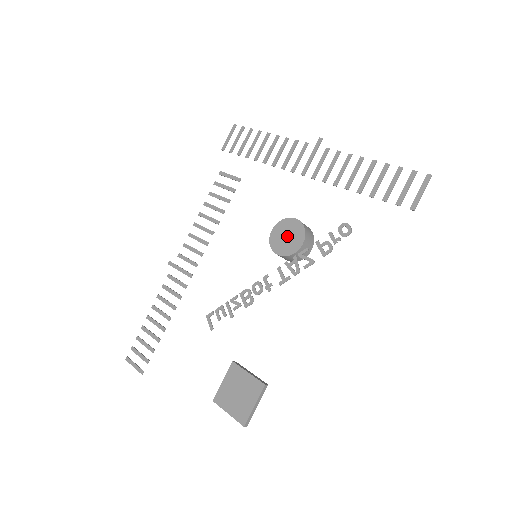
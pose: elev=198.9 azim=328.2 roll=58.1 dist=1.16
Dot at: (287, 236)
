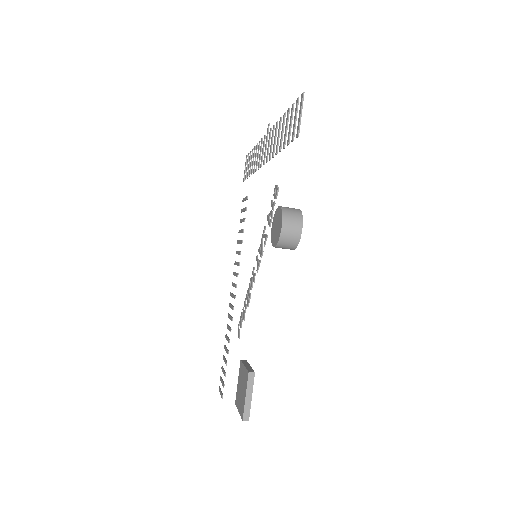
Dot at: (276, 226)
